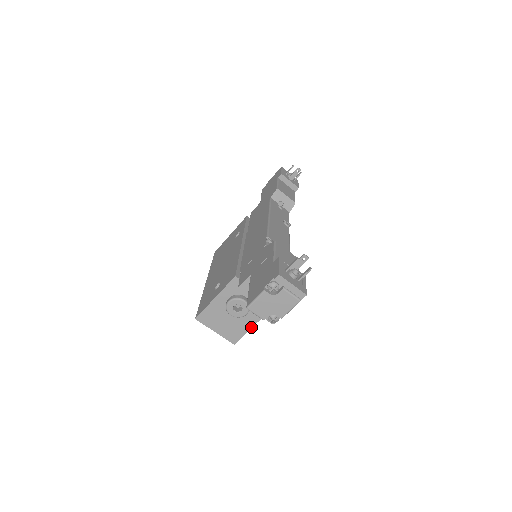
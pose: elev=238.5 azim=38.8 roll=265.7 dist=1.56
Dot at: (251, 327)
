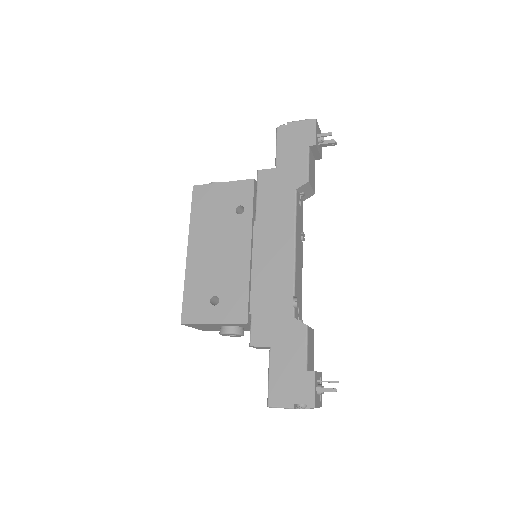
Dot at: occluded
